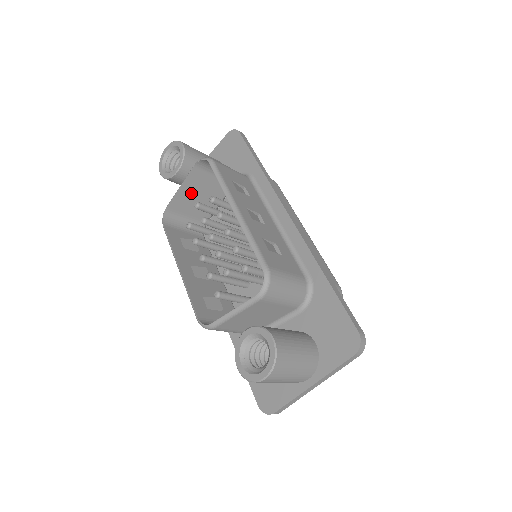
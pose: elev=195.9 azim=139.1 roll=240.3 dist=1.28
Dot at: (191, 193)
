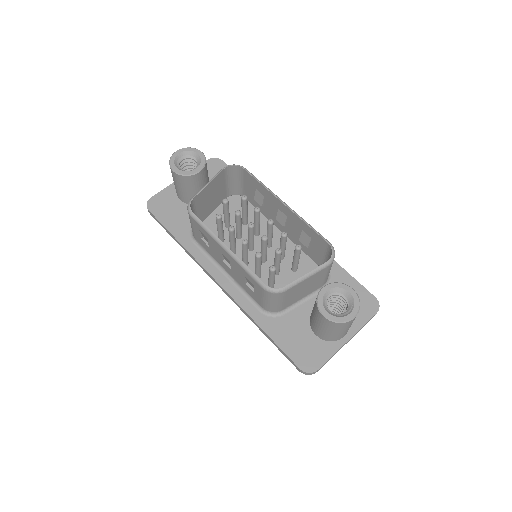
Dot at: (209, 192)
